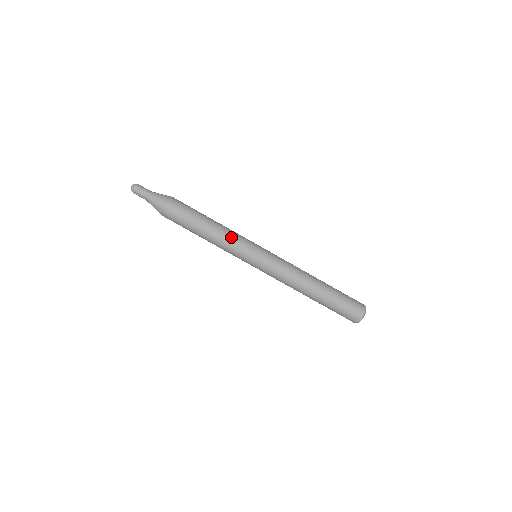
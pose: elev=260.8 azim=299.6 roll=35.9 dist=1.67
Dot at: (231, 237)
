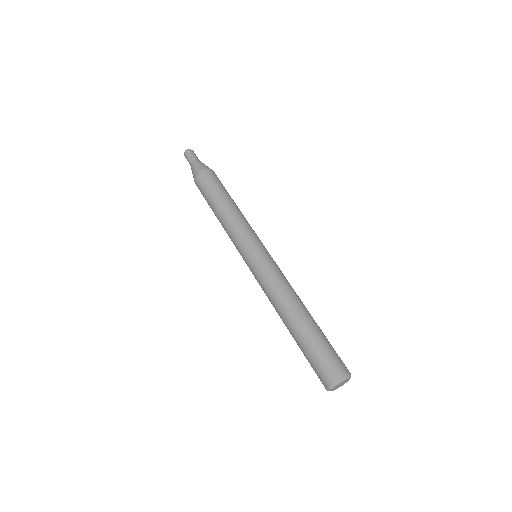
Dot at: (235, 224)
